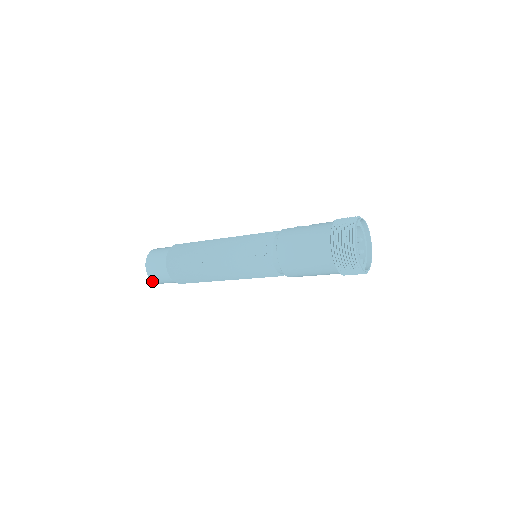
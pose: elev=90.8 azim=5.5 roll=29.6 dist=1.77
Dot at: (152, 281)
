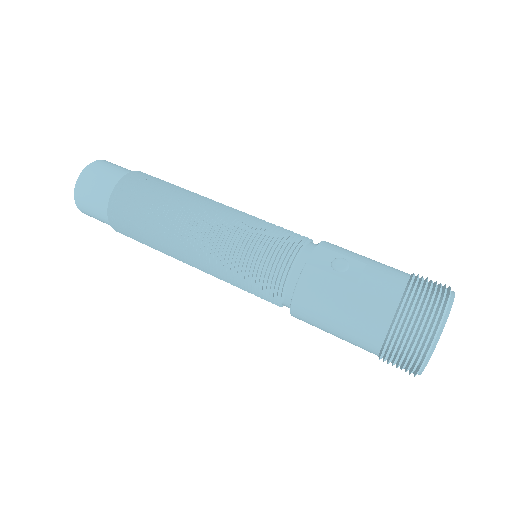
Dot at: occluded
